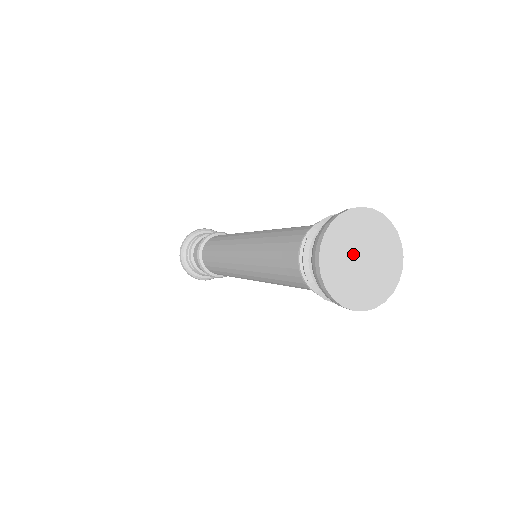
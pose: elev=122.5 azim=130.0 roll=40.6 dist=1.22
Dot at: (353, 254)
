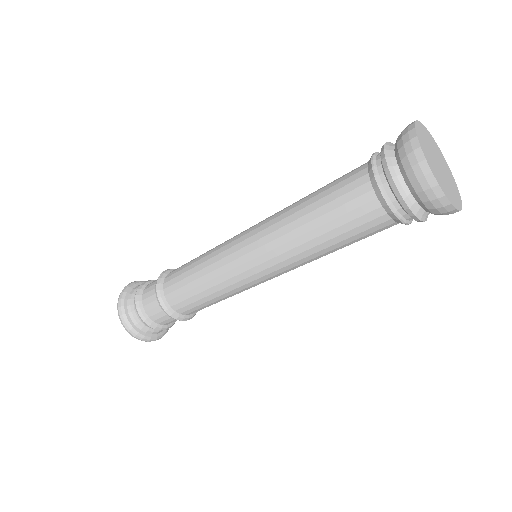
Dot at: (433, 157)
